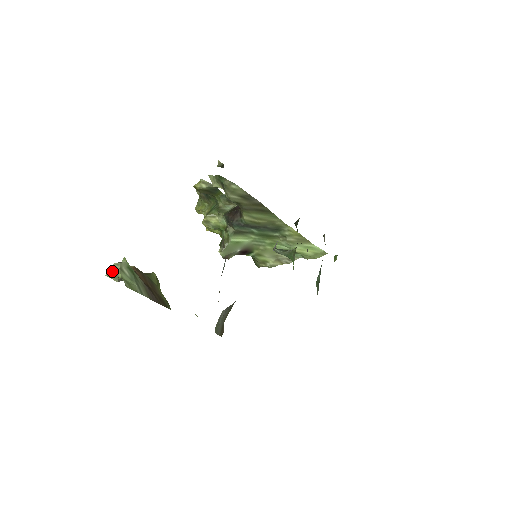
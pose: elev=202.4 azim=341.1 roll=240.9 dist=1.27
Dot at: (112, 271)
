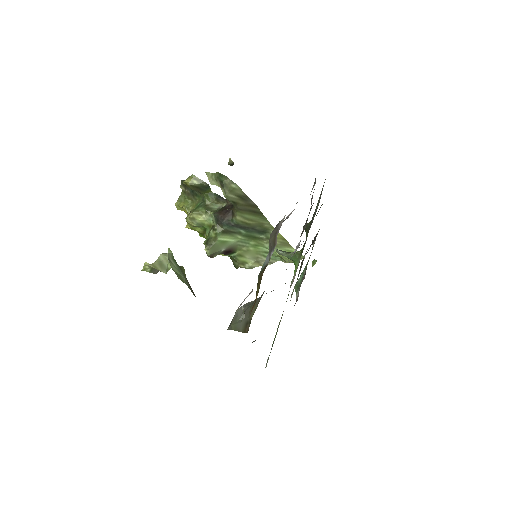
Dot at: (157, 261)
